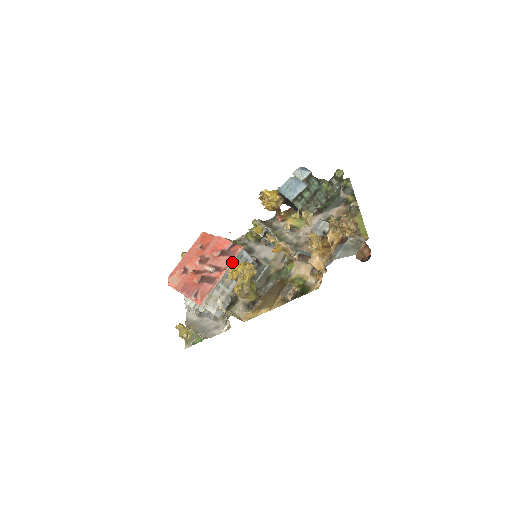
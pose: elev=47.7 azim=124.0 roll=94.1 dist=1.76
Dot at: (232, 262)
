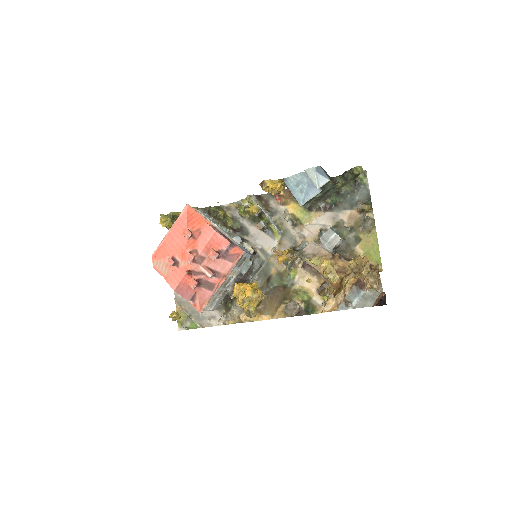
Dot at: (232, 269)
